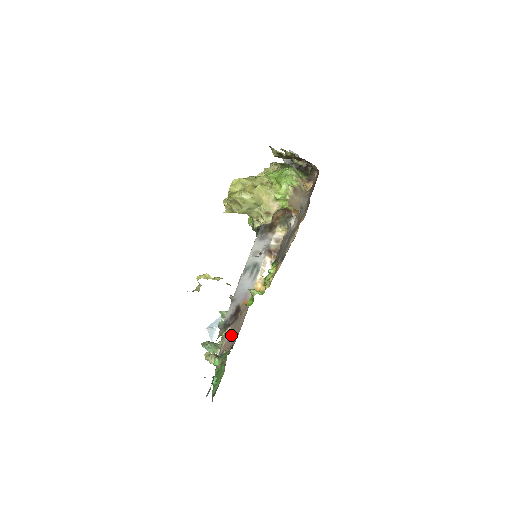
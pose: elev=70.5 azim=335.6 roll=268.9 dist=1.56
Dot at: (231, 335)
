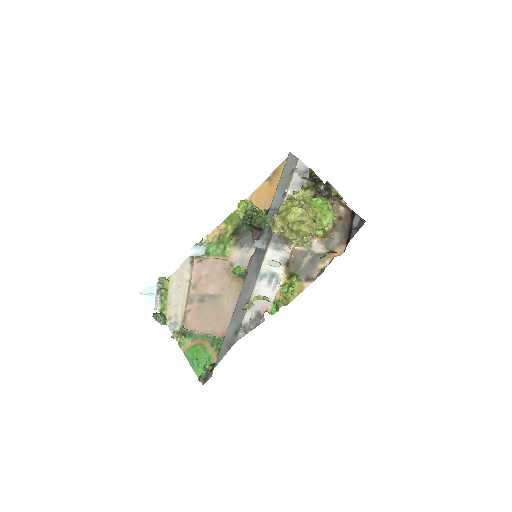
Dot at: (199, 315)
